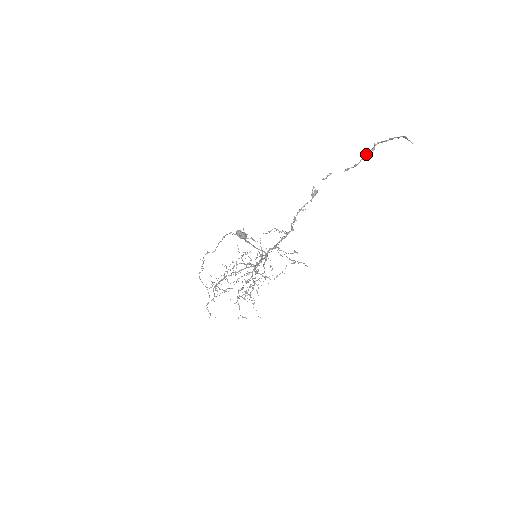
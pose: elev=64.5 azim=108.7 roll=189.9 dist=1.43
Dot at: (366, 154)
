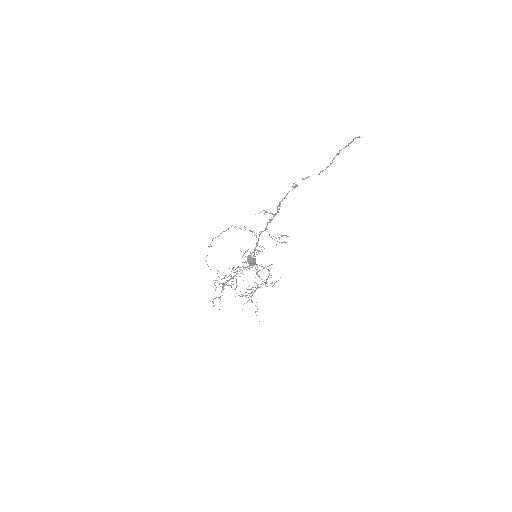
Dot at: (333, 158)
